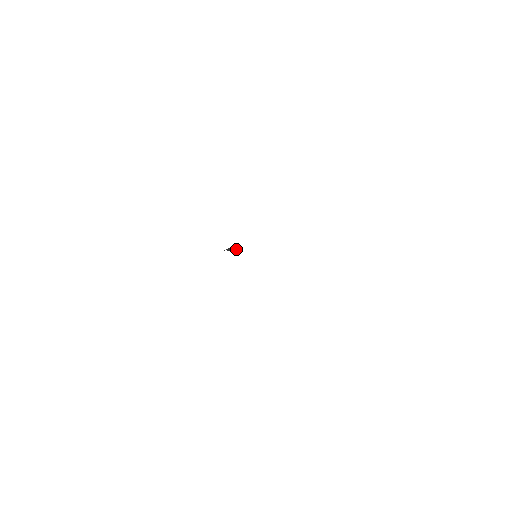
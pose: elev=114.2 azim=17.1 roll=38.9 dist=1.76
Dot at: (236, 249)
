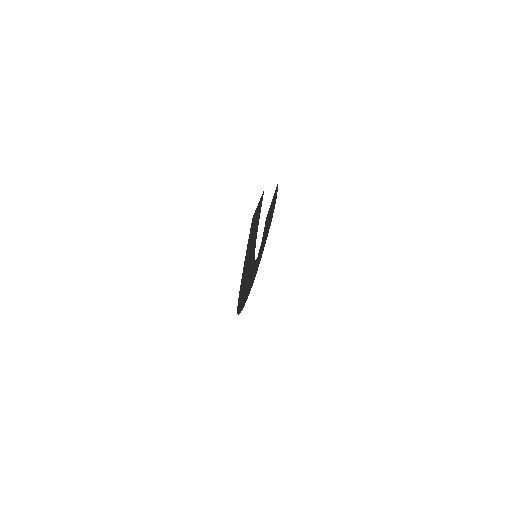
Dot at: (256, 261)
